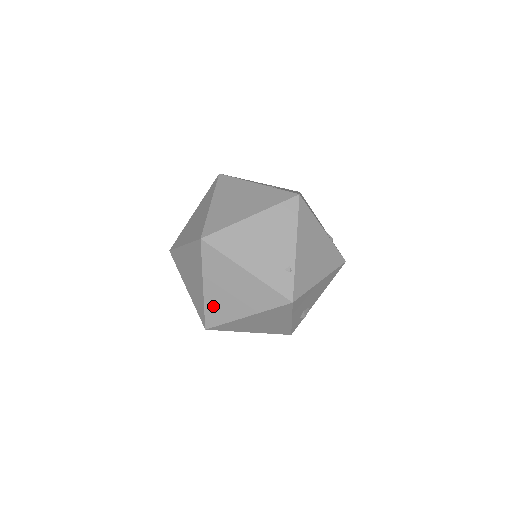
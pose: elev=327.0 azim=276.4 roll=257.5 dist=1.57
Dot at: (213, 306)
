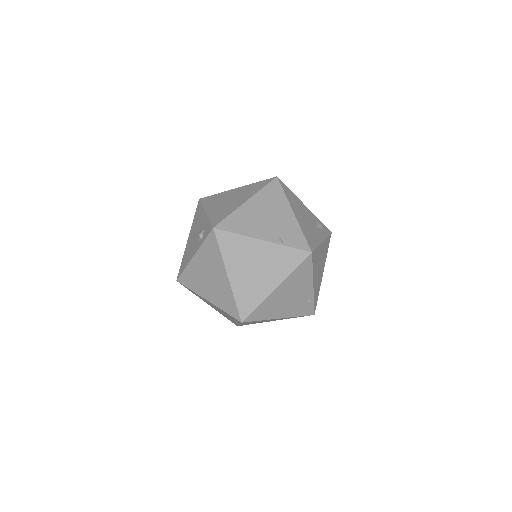
Dot at: occluded
